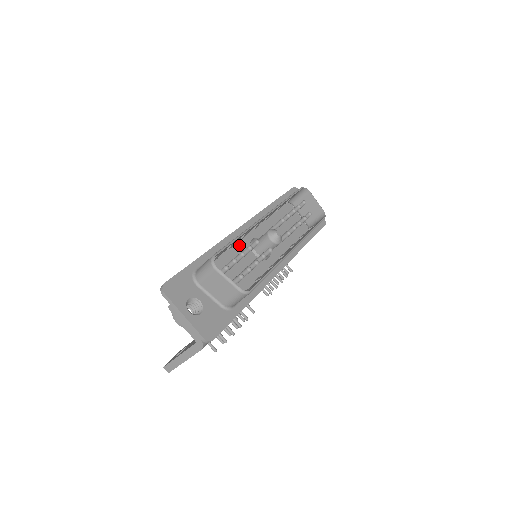
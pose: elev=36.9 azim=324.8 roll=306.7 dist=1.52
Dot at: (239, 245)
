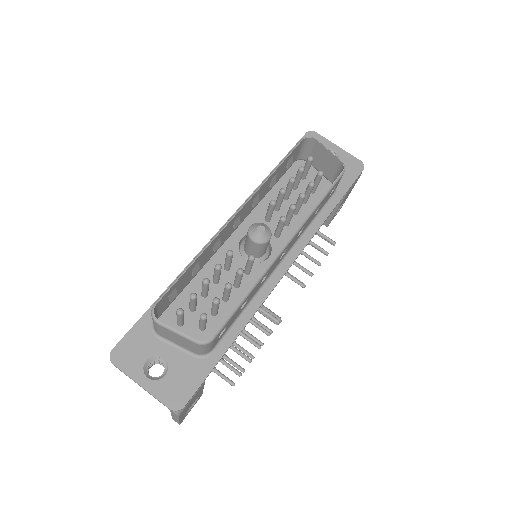
Dot at: (221, 255)
